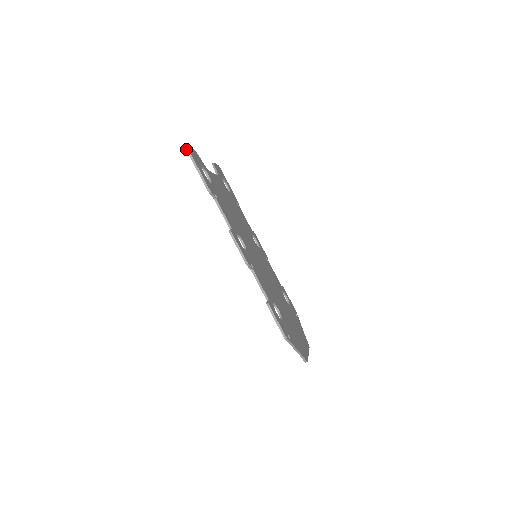
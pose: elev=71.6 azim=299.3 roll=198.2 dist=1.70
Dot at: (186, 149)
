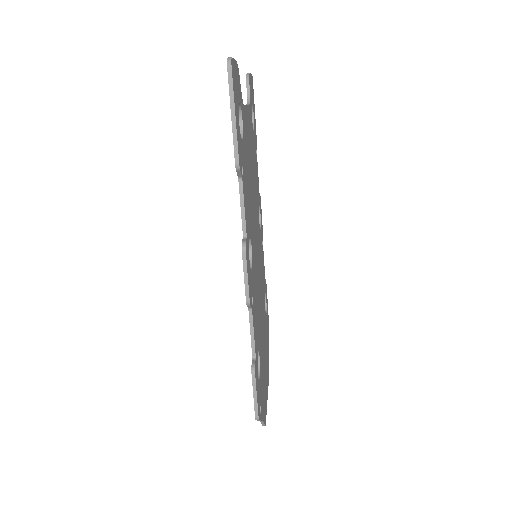
Dot at: (228, 70)
